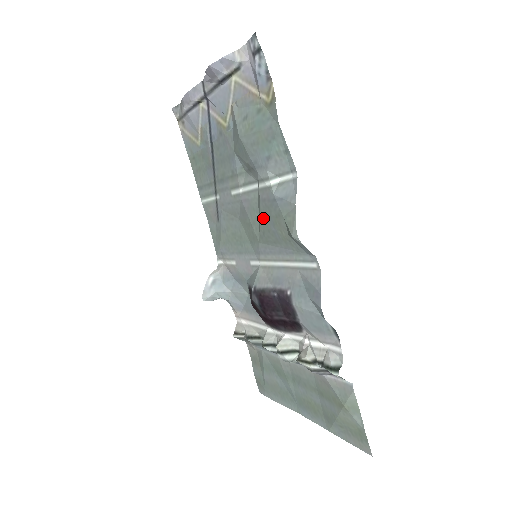
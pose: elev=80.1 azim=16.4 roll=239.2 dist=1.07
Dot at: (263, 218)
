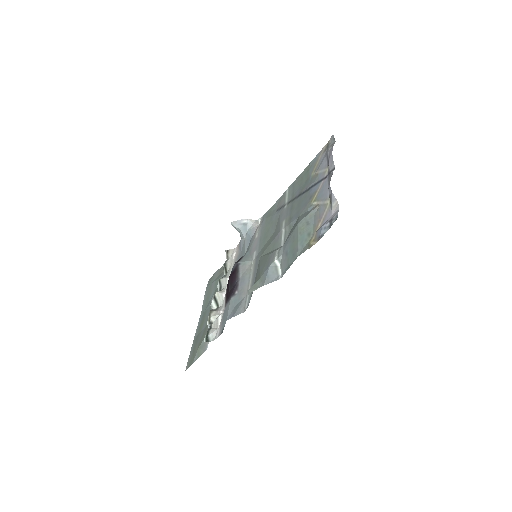
Dot at: (266, 258)
